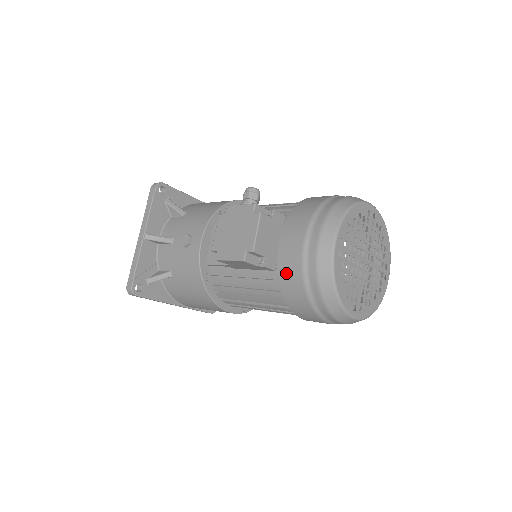
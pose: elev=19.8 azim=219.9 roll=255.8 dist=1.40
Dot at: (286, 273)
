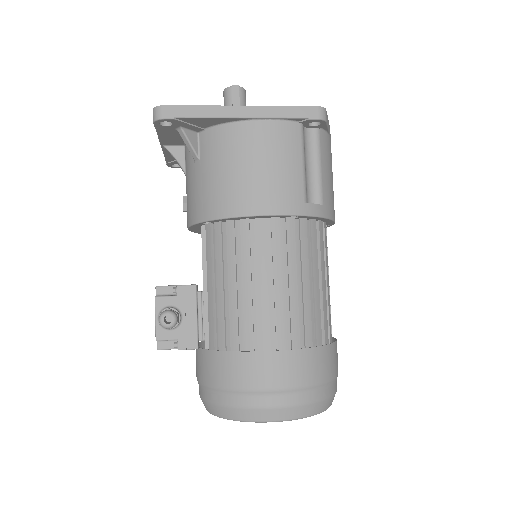
Dot at: occluded
